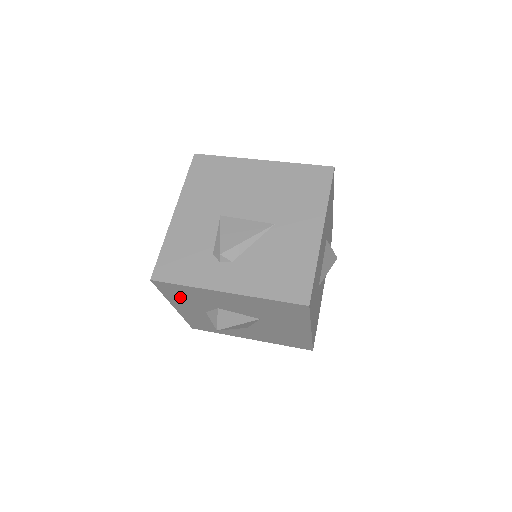
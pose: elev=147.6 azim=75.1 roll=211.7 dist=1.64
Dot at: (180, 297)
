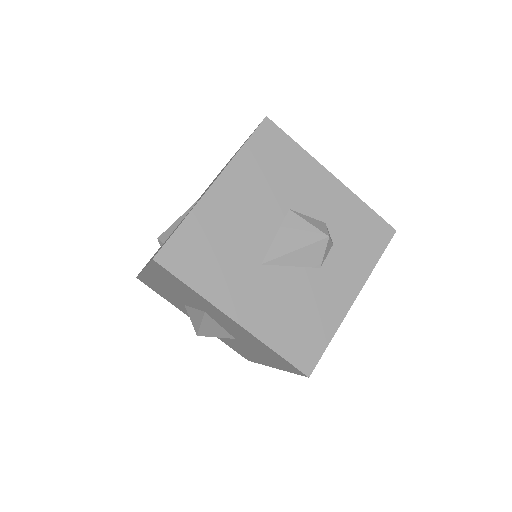
Dot at: (167, 297)
